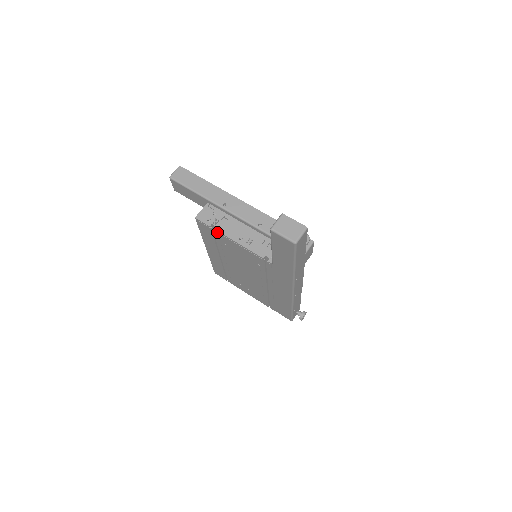
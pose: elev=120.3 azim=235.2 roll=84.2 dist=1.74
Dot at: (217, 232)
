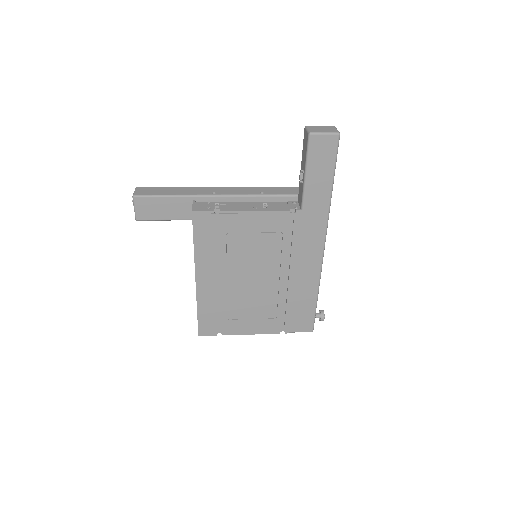
Dot at: (225, 213)
